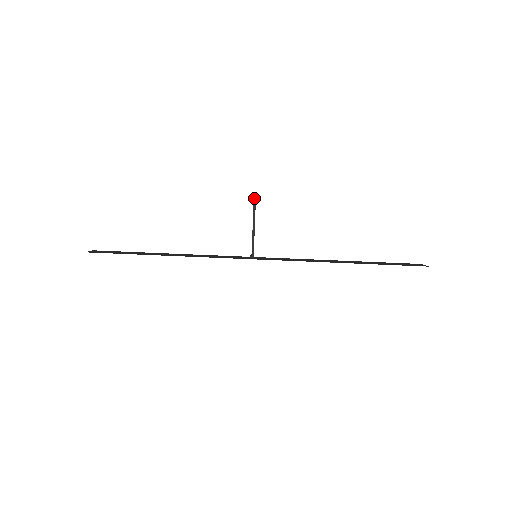
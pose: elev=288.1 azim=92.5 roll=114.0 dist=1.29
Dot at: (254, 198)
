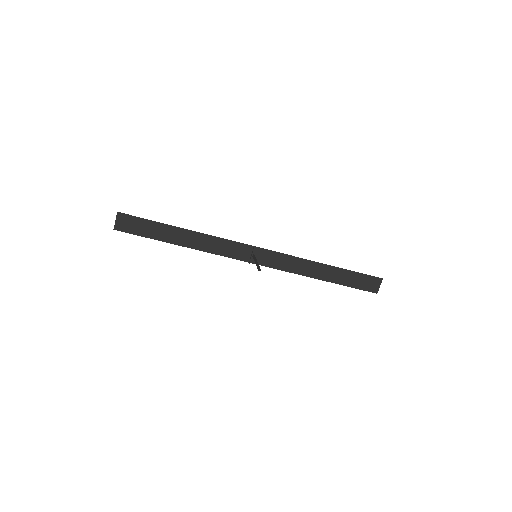
Dot at: occluded
